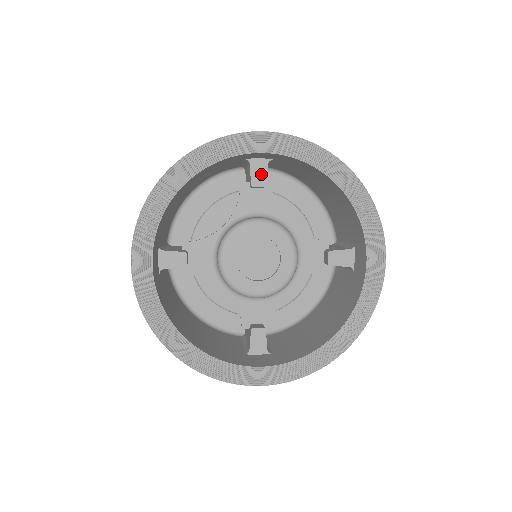
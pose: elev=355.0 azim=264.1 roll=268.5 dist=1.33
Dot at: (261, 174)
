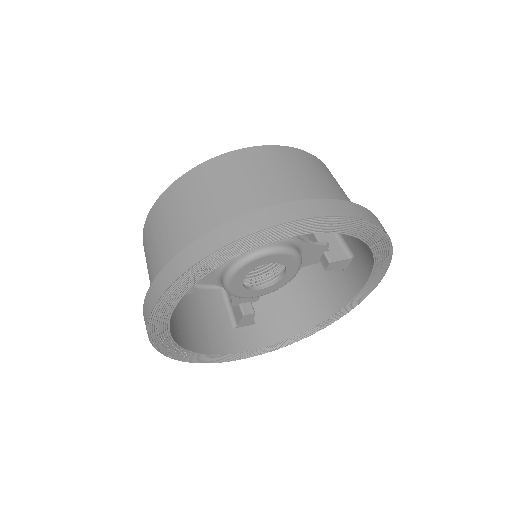
Dot at: occluded
